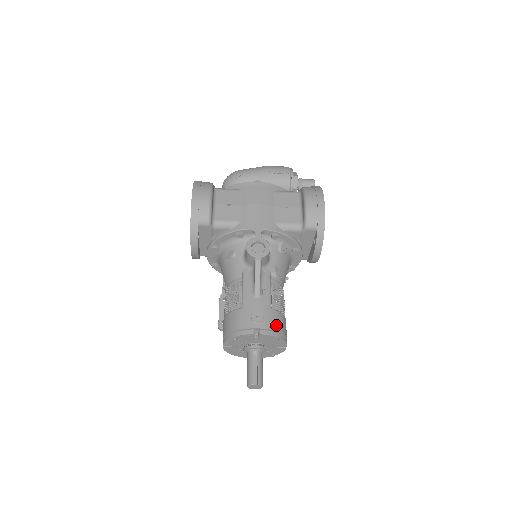
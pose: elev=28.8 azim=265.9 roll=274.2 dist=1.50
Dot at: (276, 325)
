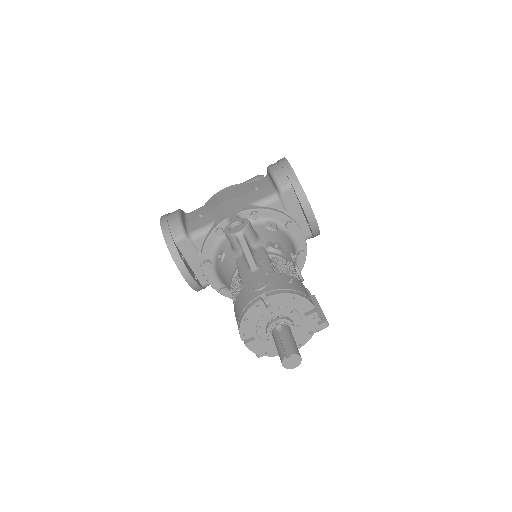
Dot at: (285, 284)
